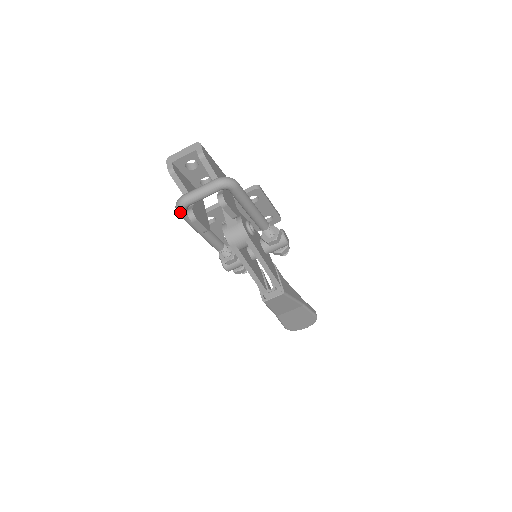
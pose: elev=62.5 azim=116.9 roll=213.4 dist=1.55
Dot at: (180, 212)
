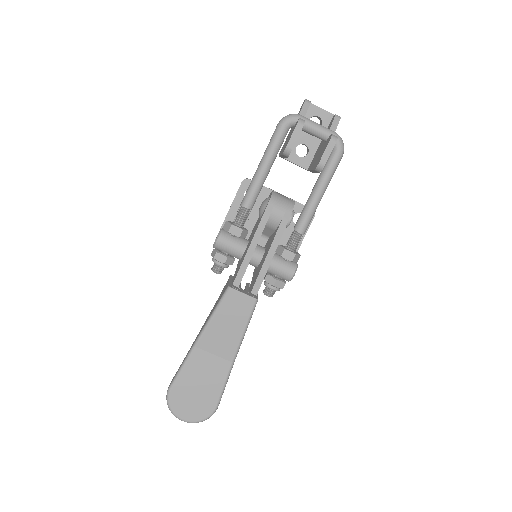
Dot at: (286, 120)
